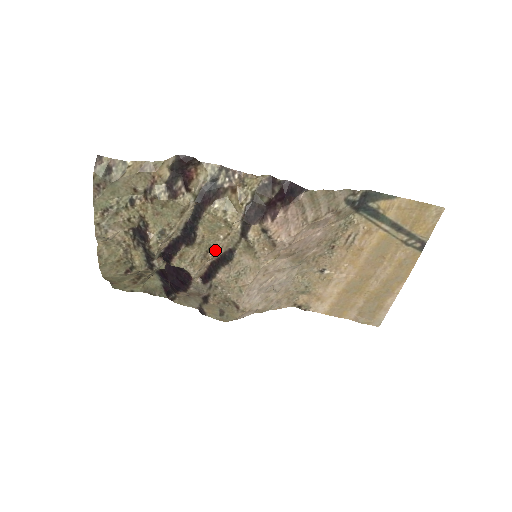
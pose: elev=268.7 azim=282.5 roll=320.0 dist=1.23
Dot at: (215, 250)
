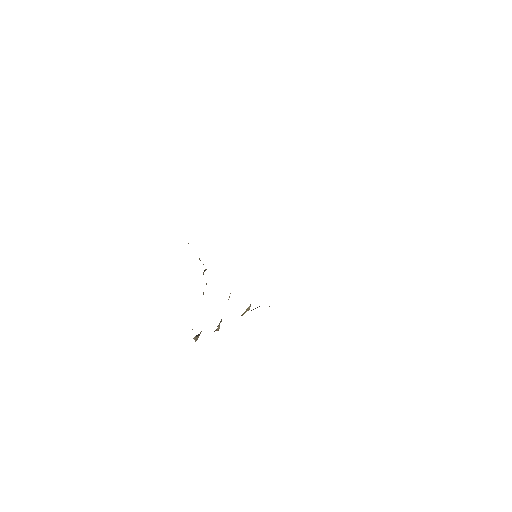
Dot at: occluded
